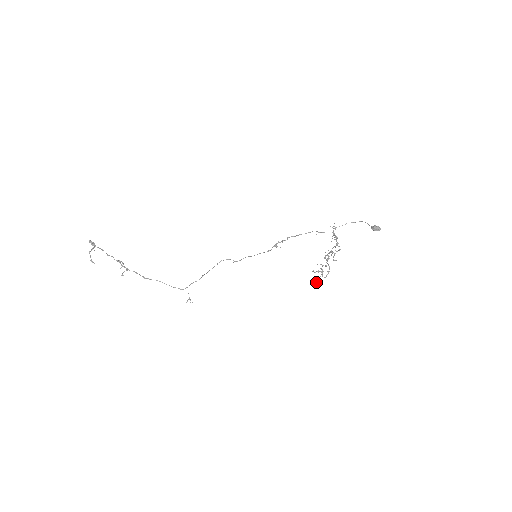
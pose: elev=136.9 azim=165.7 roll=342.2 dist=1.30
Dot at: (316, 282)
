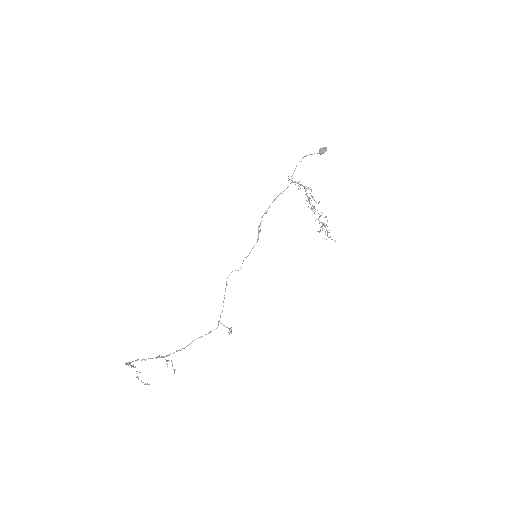
Dot at: (328, 237)
